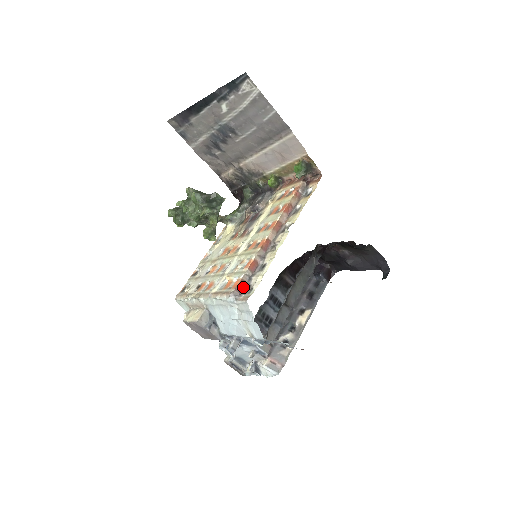
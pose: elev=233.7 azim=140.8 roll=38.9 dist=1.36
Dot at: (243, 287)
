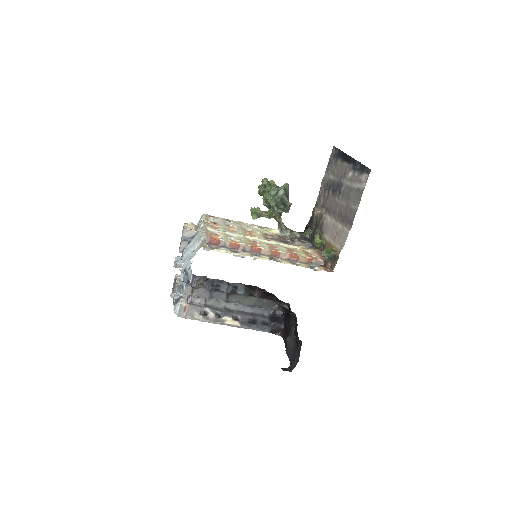
Dot at: (214, 244)
